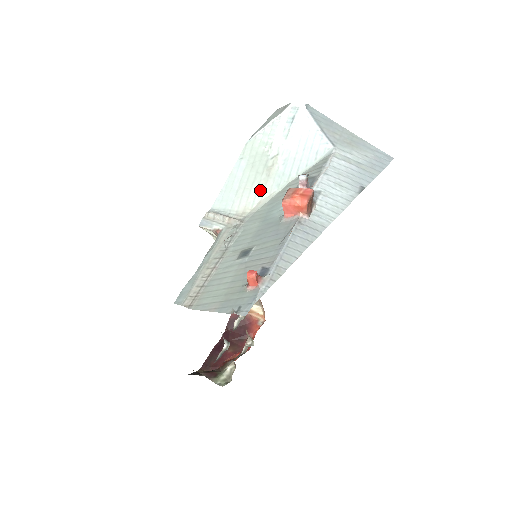
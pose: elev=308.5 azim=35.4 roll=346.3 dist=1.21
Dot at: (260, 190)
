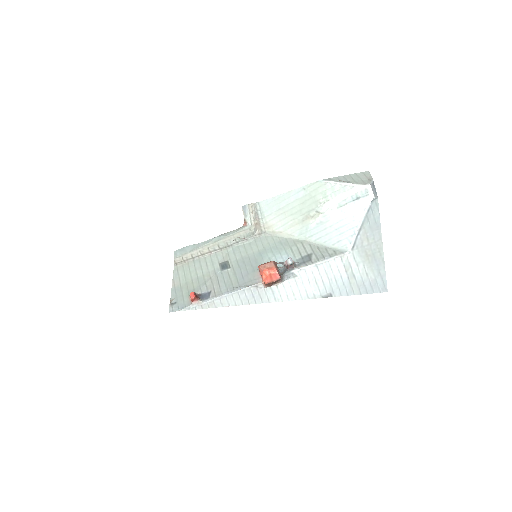
Dot at: (290, 224)
